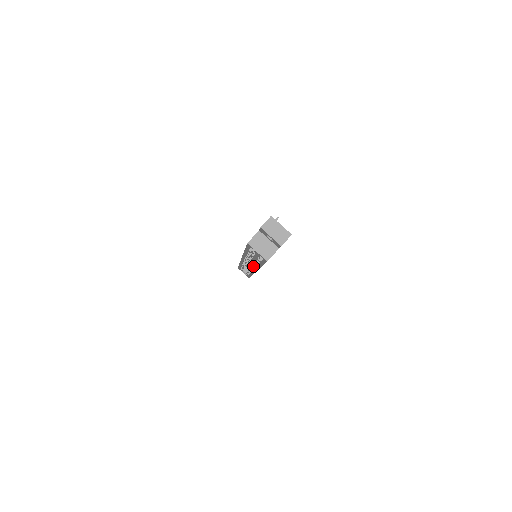
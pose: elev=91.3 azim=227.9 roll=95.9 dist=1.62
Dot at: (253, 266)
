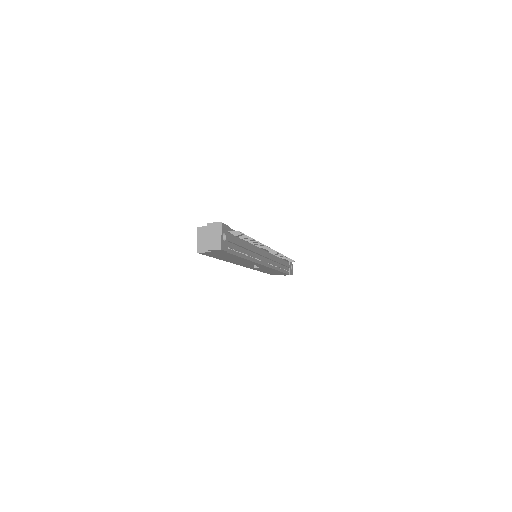
Dot at: occluded
